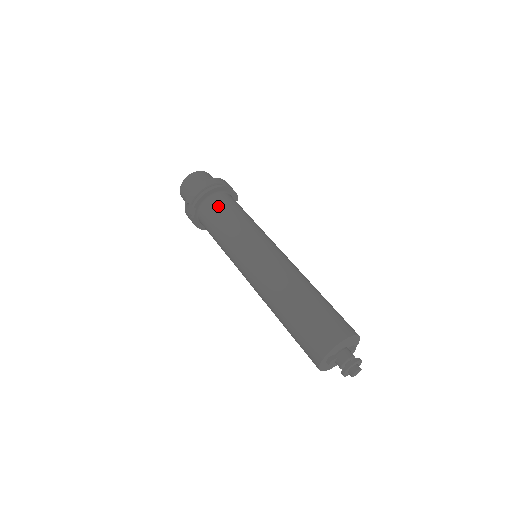
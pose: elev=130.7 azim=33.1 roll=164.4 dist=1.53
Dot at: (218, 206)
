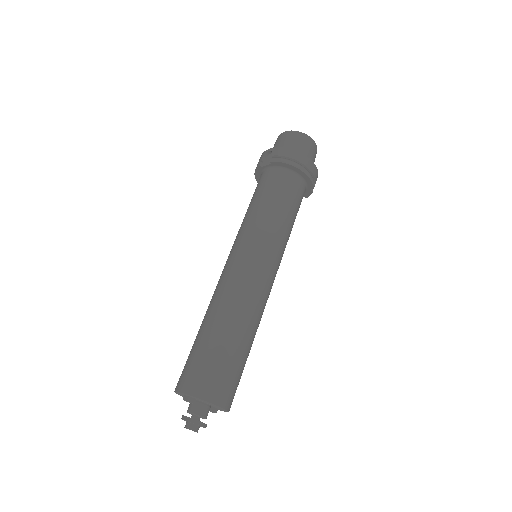
Dot at: (285, 187)
